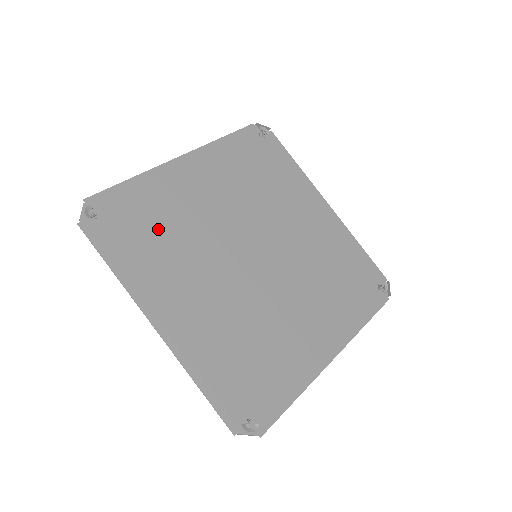
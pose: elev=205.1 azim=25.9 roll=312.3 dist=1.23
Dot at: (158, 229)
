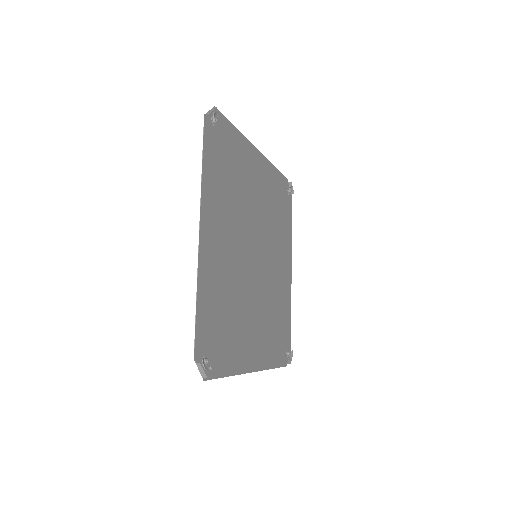
Dot at: (225, 315)
